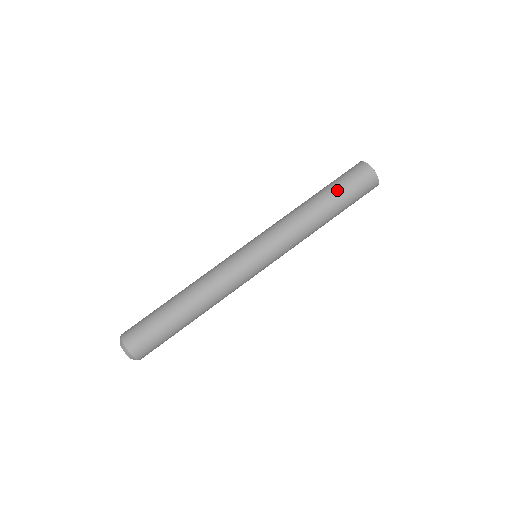
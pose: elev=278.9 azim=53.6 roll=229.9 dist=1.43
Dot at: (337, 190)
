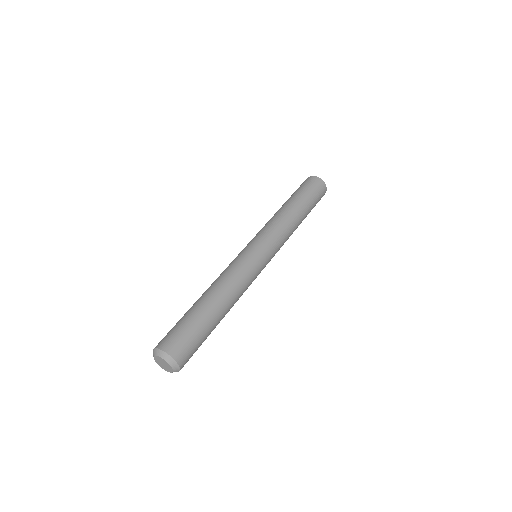
Dot at: (304, 196)
